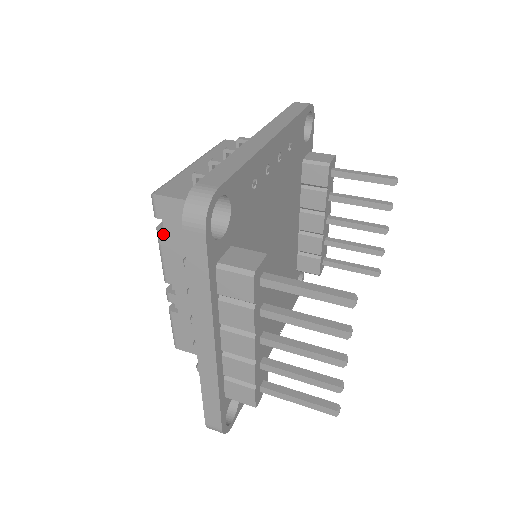
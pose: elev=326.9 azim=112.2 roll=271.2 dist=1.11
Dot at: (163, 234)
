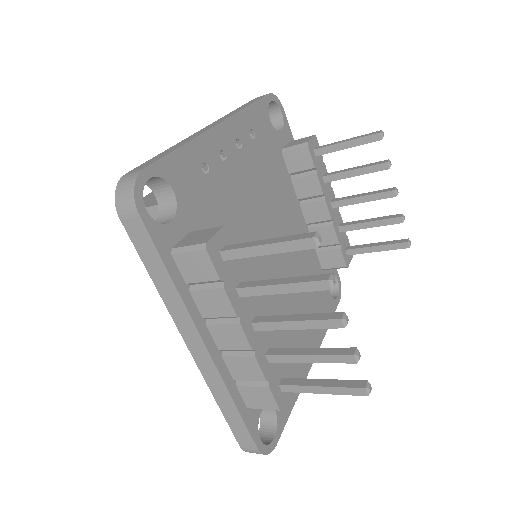
Dot at: occluded
